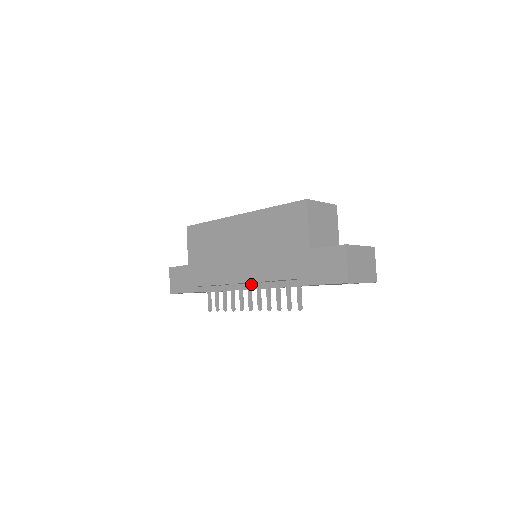
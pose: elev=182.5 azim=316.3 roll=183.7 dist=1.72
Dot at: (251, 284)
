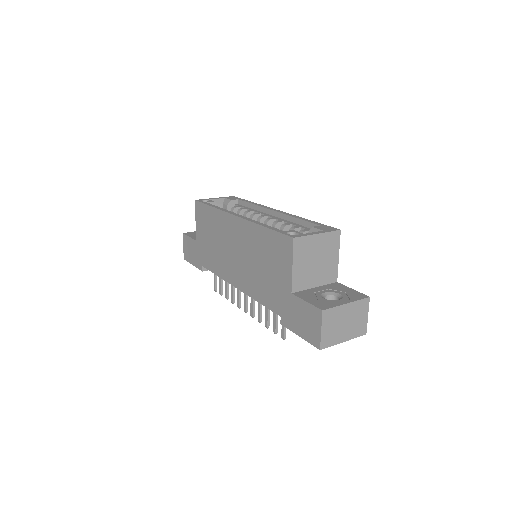
Dot at: occluded
